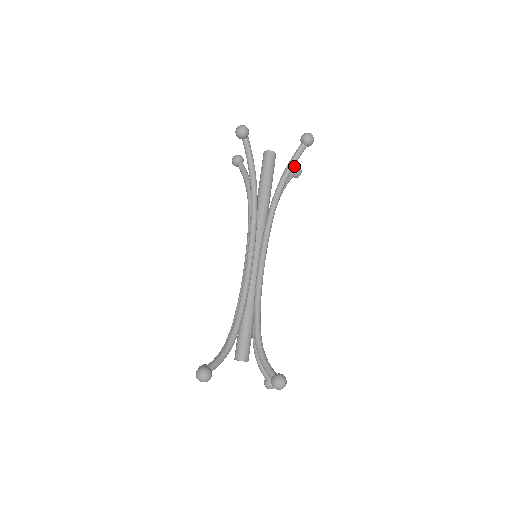
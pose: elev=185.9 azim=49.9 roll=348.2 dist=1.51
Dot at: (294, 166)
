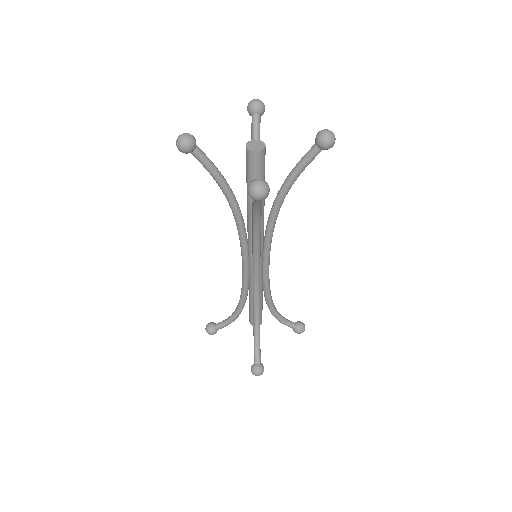
Dot at: (258, 107)
